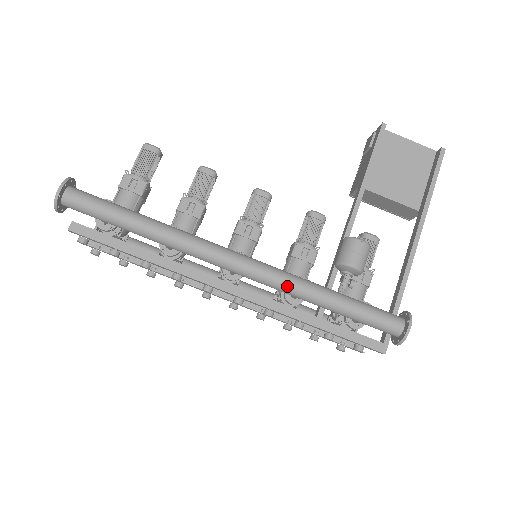
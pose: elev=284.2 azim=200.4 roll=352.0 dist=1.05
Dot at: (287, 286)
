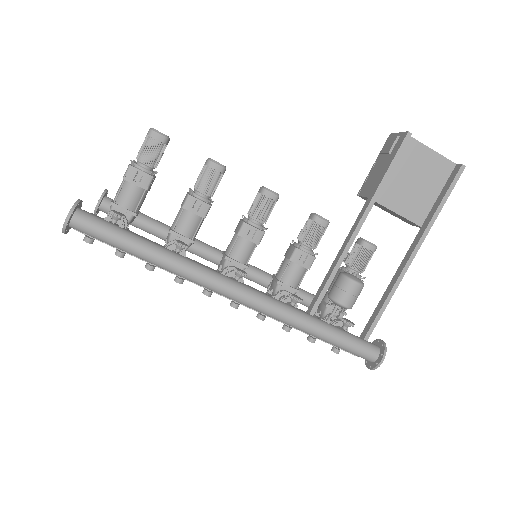
Dot at: (281, 318)
